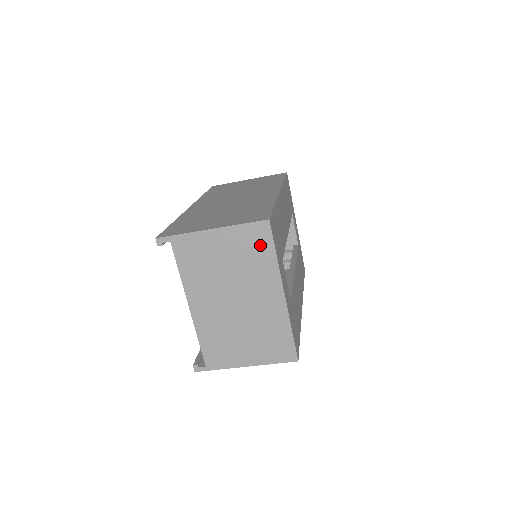
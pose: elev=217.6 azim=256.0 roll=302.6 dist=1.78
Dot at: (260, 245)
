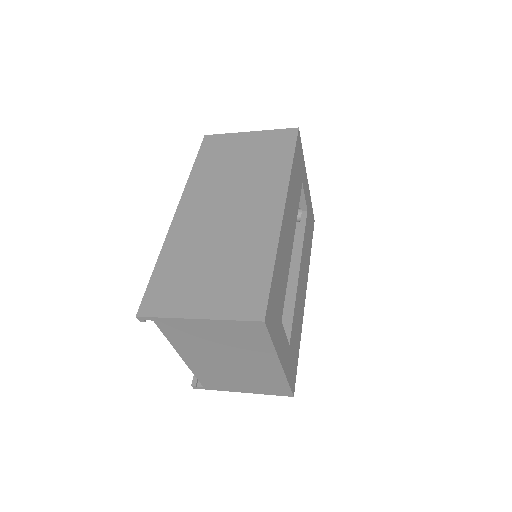
Dot at: (254, 335)
